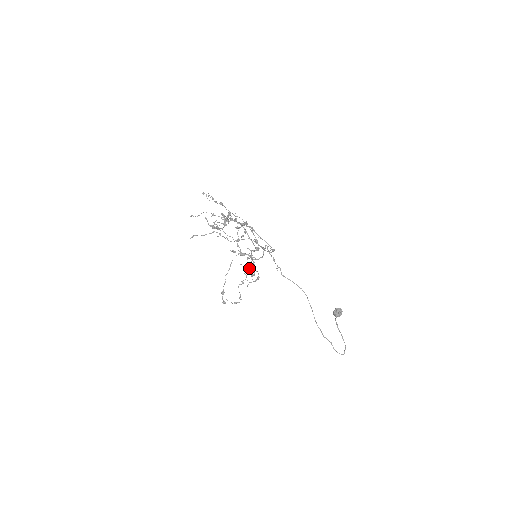
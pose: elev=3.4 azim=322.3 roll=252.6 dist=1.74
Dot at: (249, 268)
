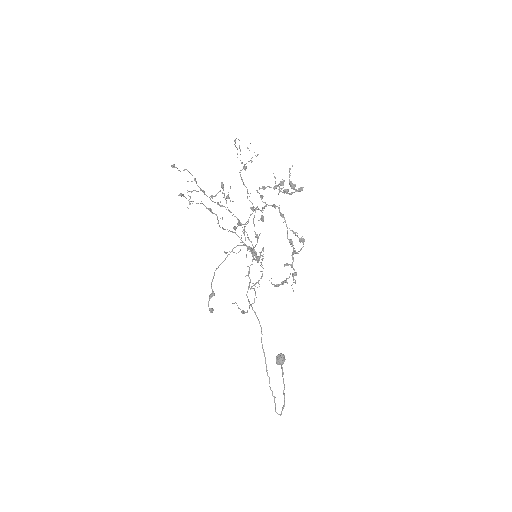
Dot at: occluded
